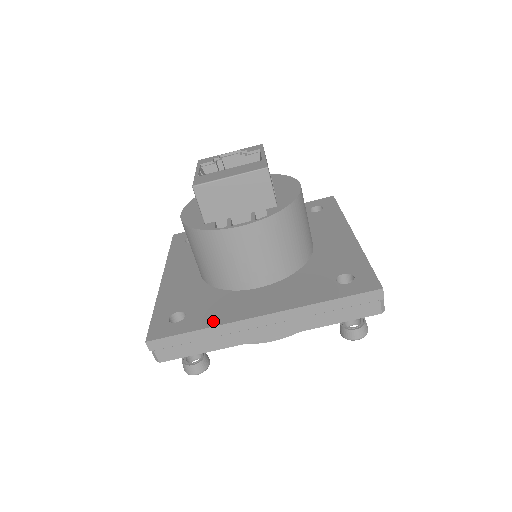
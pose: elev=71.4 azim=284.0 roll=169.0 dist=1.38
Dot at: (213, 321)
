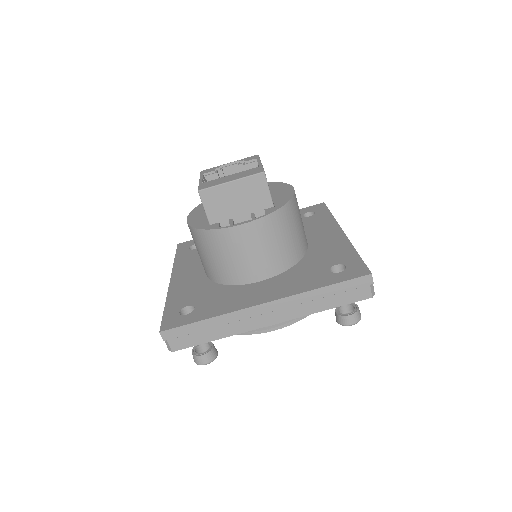
Dot at: (220, 311)
